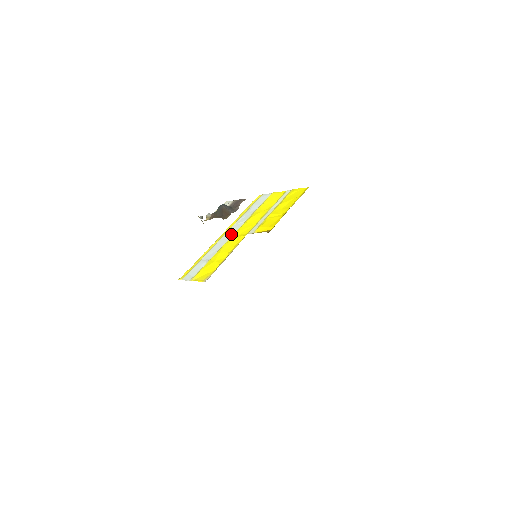
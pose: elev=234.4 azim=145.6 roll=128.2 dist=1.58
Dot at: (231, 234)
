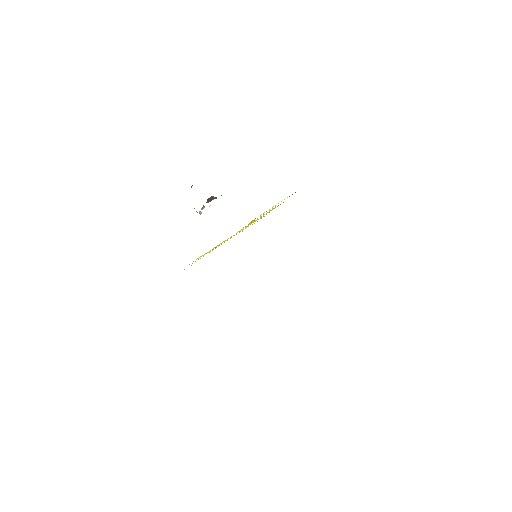
Dot at: occluded
